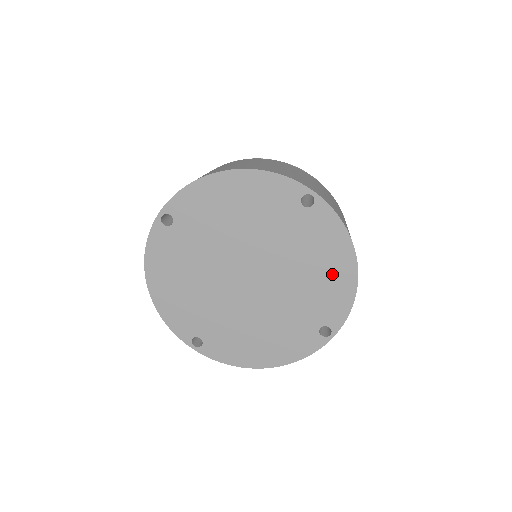
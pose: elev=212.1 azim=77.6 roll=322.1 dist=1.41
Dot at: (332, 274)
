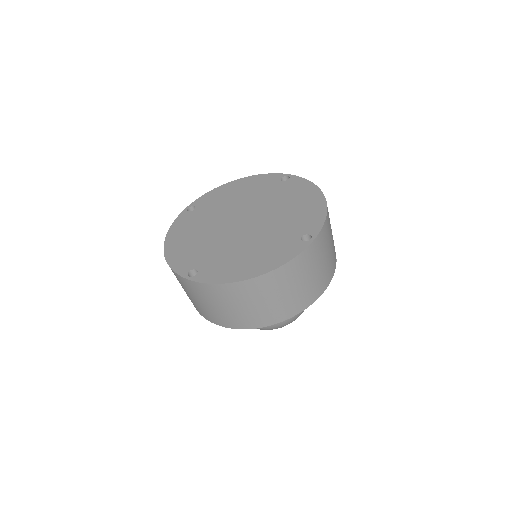
Dot at: (306, 205)
